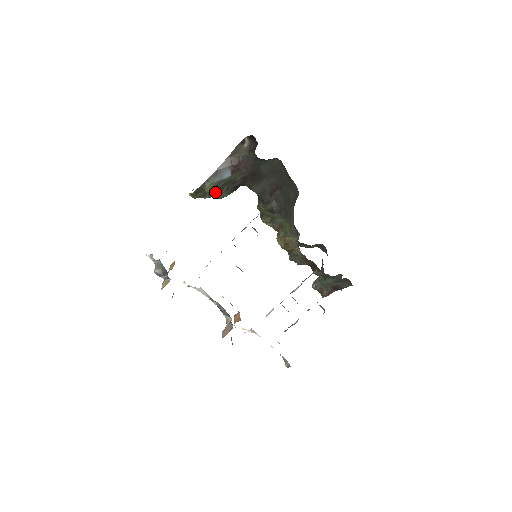
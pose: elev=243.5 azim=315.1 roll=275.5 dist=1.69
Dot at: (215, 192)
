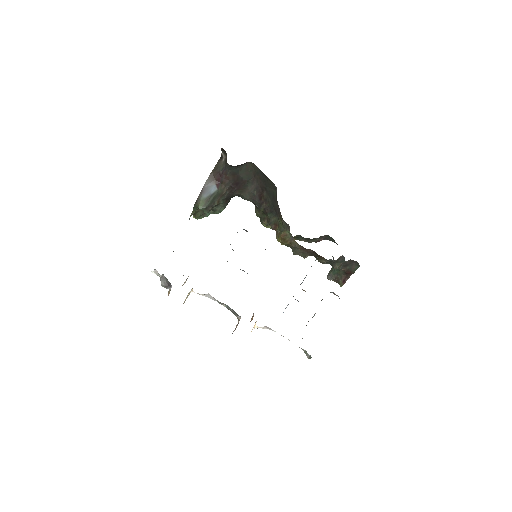
Dot at: (208, 207)
